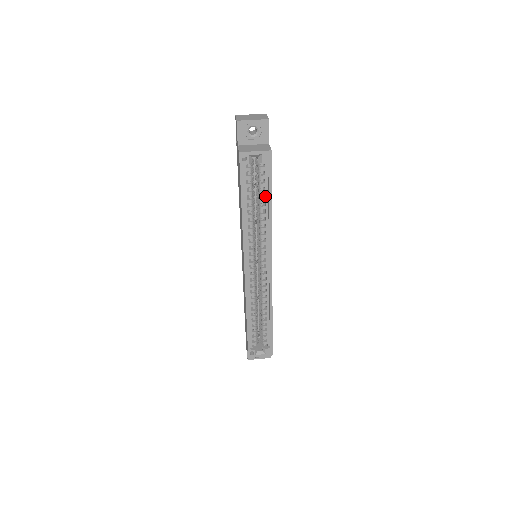
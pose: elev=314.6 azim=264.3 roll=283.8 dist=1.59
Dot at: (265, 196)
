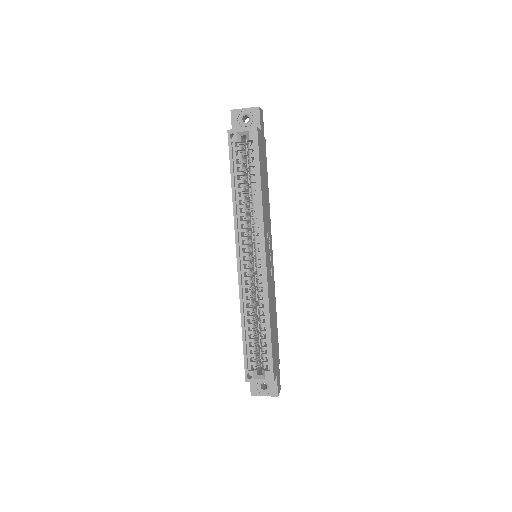
Dot at: (255, 176)
